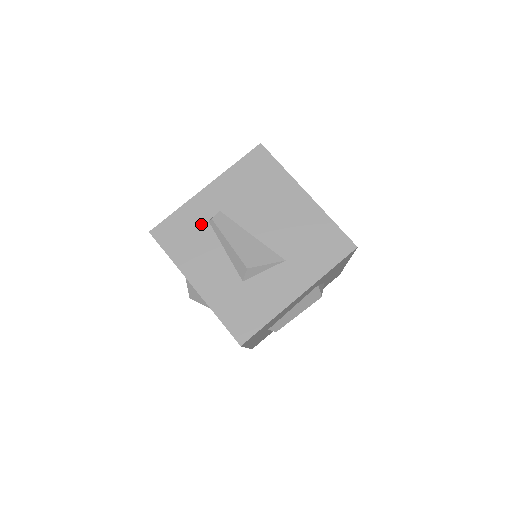
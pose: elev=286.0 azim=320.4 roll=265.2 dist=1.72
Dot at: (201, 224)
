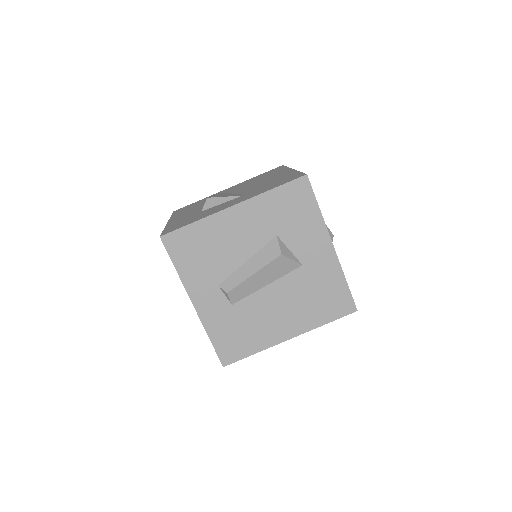
Dot at: occluded
